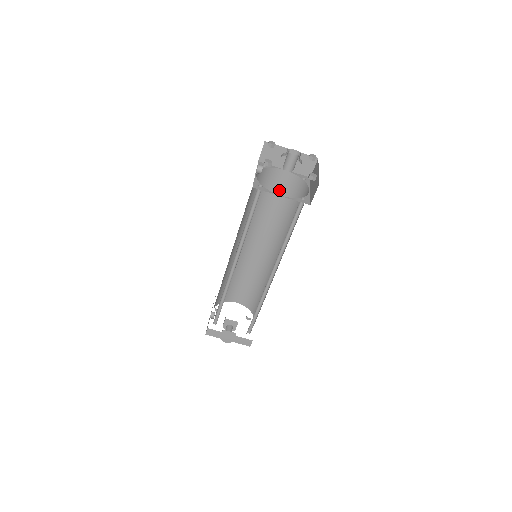
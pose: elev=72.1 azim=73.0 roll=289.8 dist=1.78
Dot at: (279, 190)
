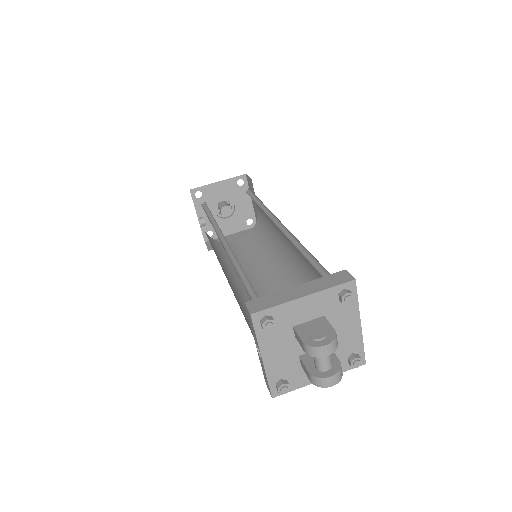
Dot at: (244, 250)
